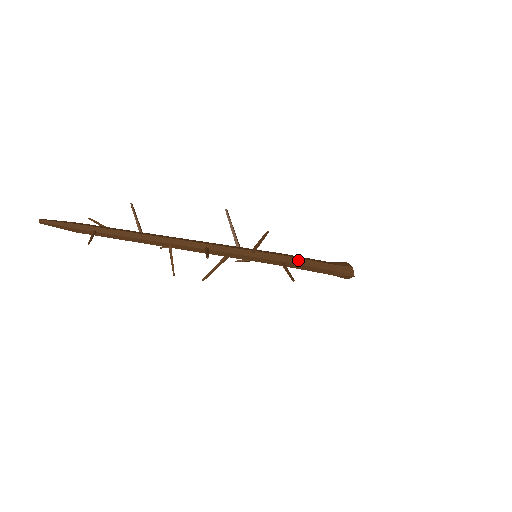
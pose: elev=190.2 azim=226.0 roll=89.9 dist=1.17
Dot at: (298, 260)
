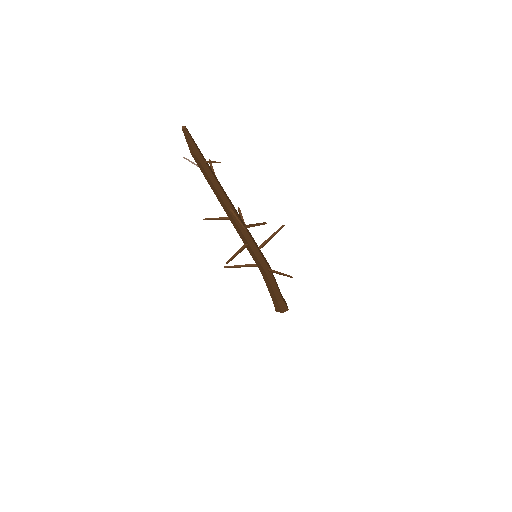
Dot at: occluded
